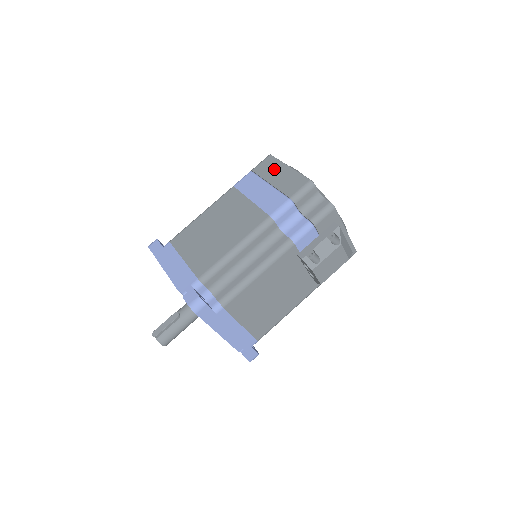
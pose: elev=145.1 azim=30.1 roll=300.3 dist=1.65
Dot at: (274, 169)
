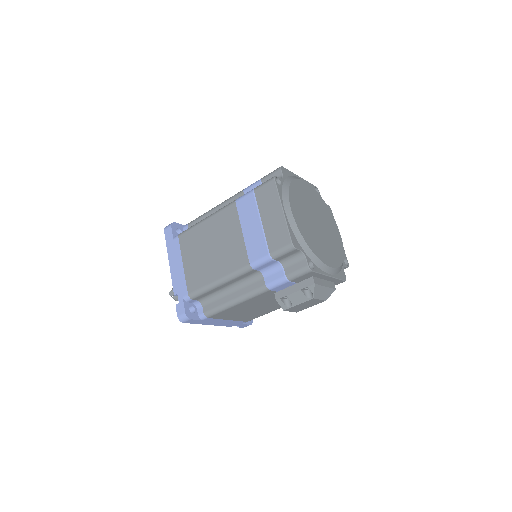
Dot at: (270, 204)
